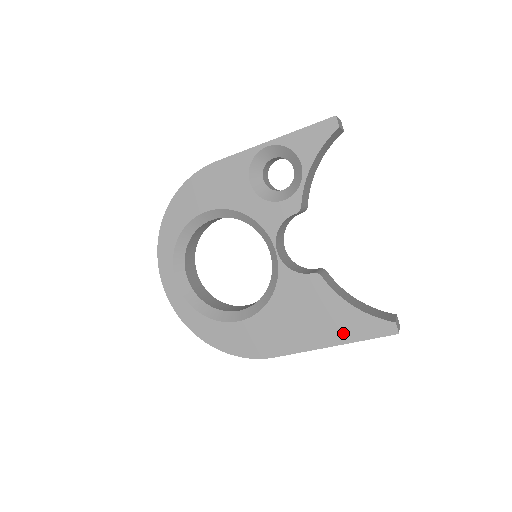
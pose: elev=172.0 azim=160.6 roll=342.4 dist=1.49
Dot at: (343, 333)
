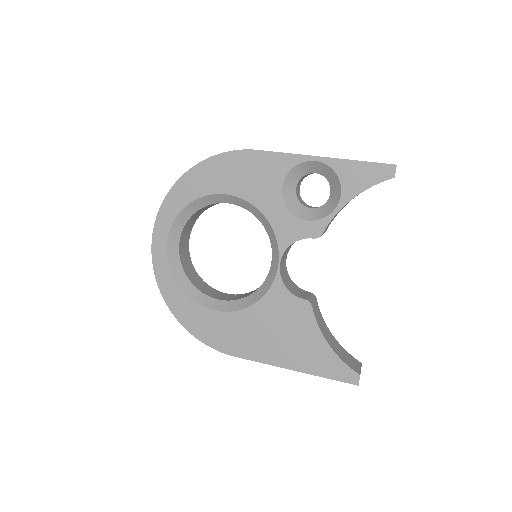
Dot at: (308, 363)
